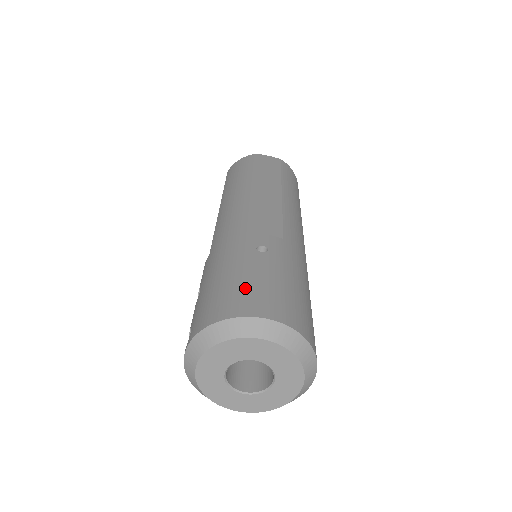
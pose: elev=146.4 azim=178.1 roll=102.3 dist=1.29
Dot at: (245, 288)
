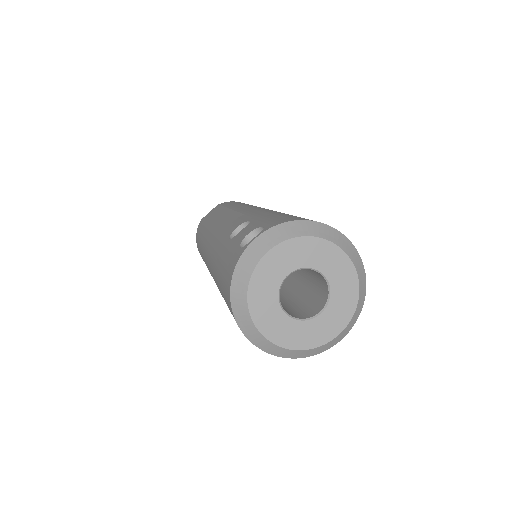
Dot at: occluded
